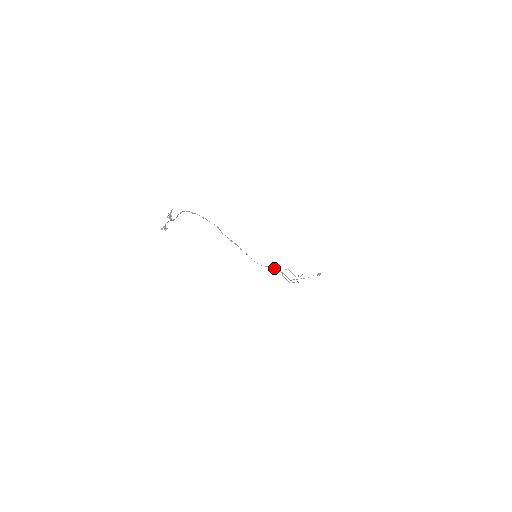
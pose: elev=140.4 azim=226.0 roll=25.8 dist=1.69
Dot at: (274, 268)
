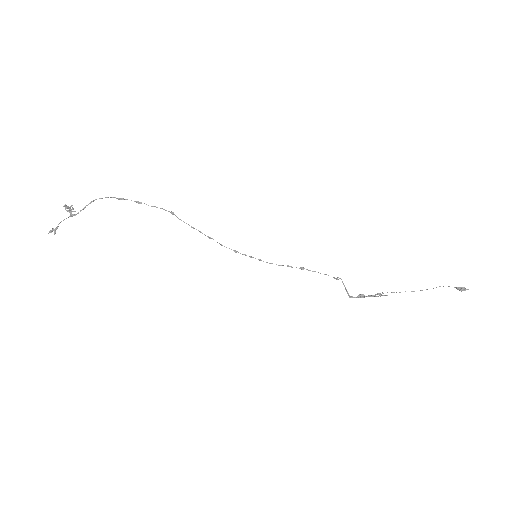
Dot at: (313, 271)
